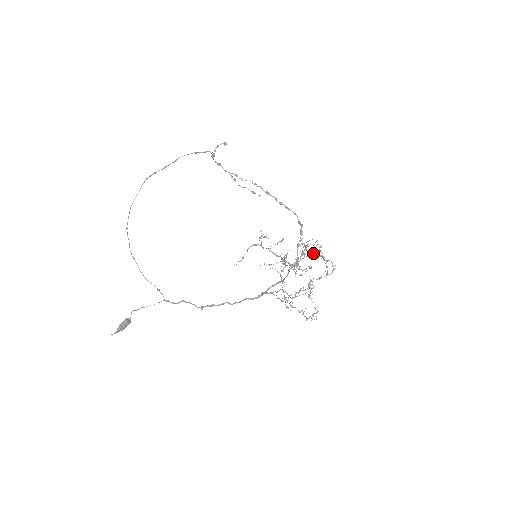
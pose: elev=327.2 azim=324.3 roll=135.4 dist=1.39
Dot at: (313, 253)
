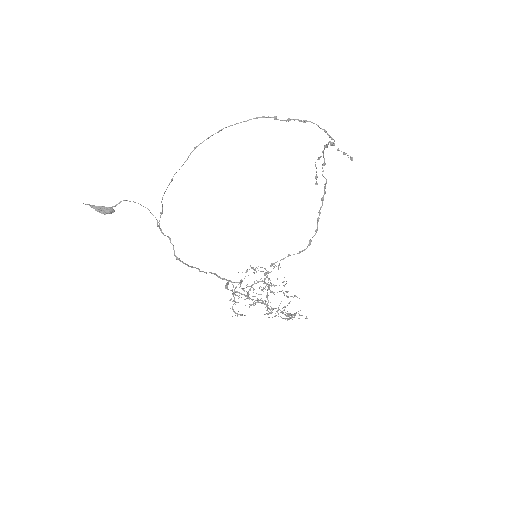
Dot at: occluded
